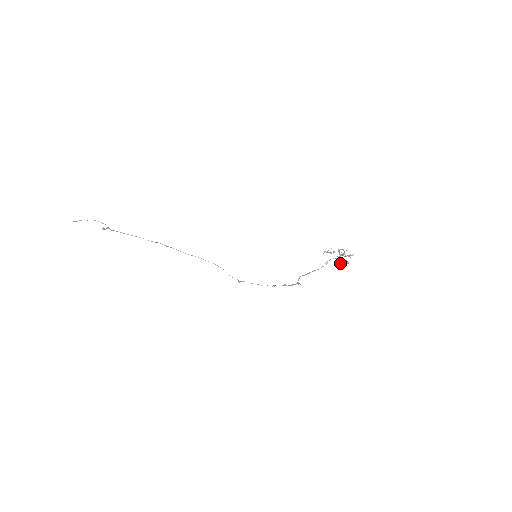
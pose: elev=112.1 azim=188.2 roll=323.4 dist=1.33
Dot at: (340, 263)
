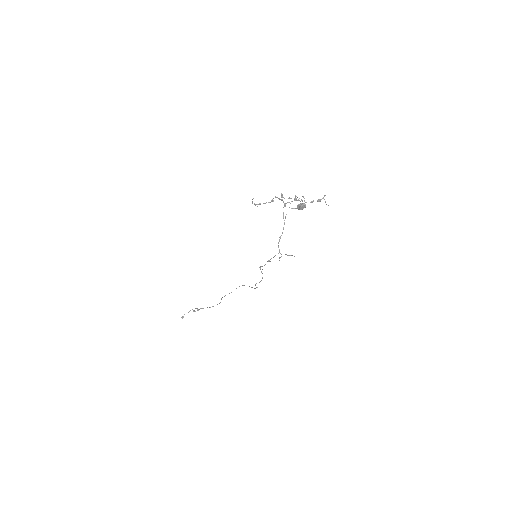
Dot at: (299, 209)
